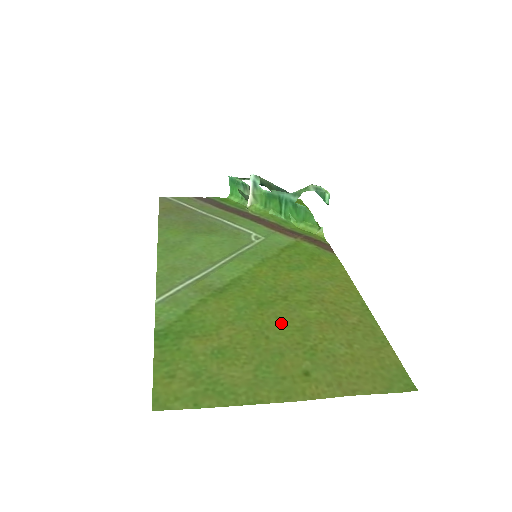
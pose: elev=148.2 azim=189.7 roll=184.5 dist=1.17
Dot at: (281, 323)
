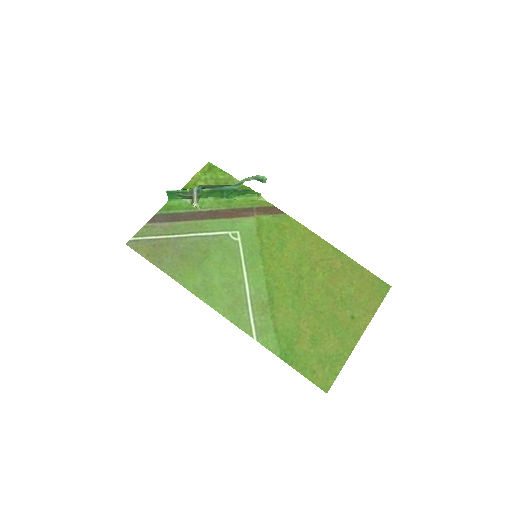
Dot at: (317, 297)
